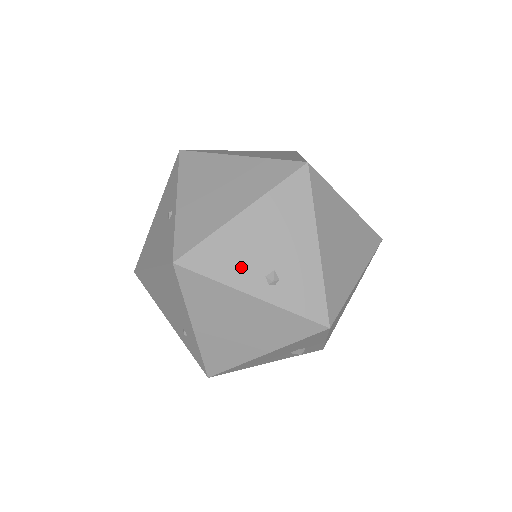
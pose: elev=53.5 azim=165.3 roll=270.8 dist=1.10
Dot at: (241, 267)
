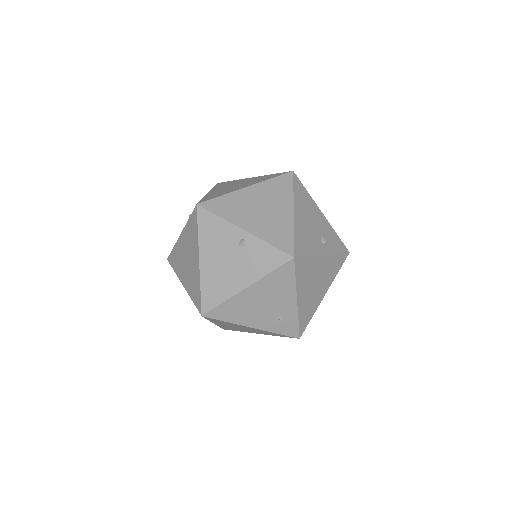
Dot at: (312, 242)
